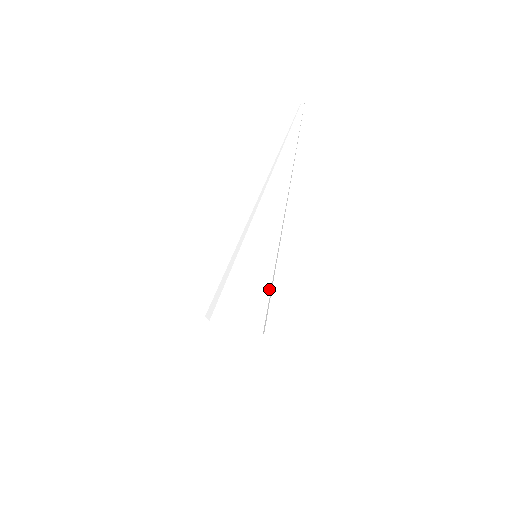
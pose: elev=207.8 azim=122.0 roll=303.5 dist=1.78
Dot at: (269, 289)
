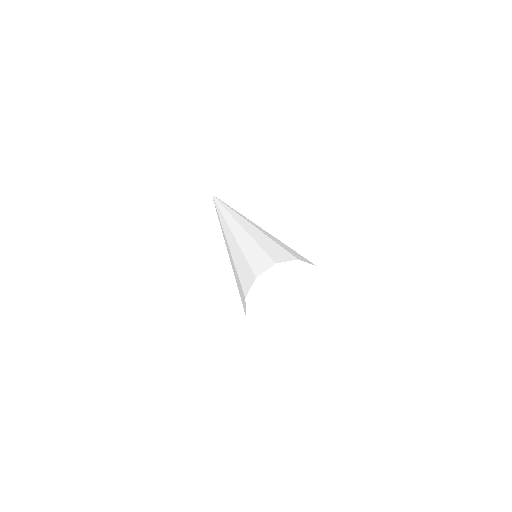
Dot at: occluded
